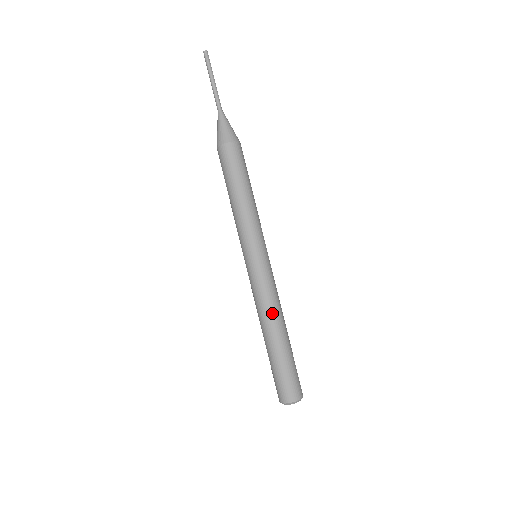
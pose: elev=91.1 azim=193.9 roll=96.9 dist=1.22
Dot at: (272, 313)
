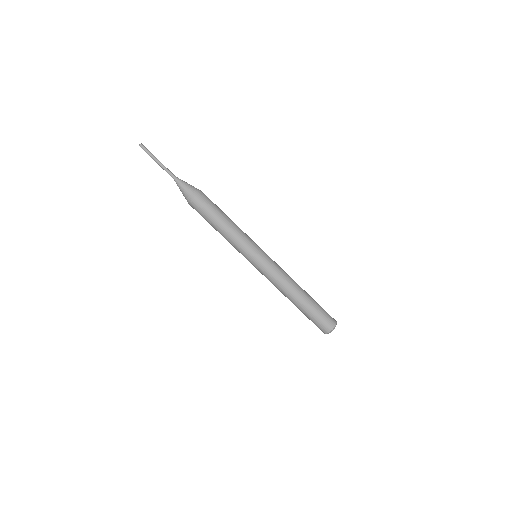
Dot at: (292, 280)
